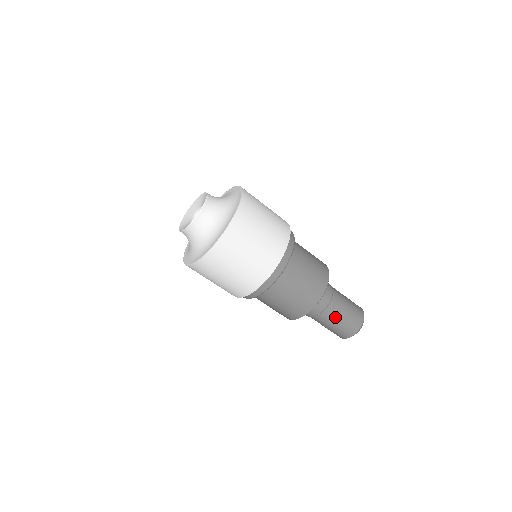
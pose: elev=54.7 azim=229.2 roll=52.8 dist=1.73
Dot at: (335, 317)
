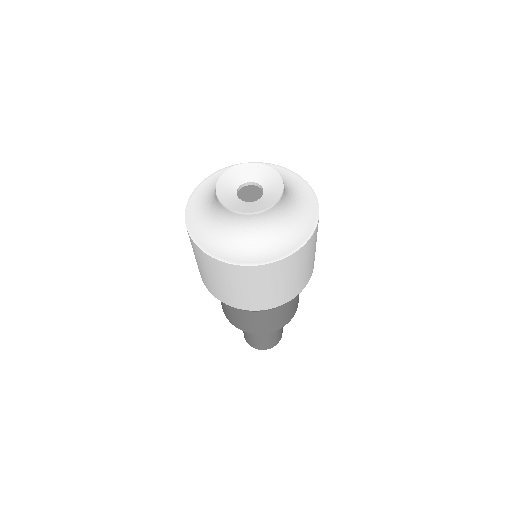
Dot at: (257, 335)
